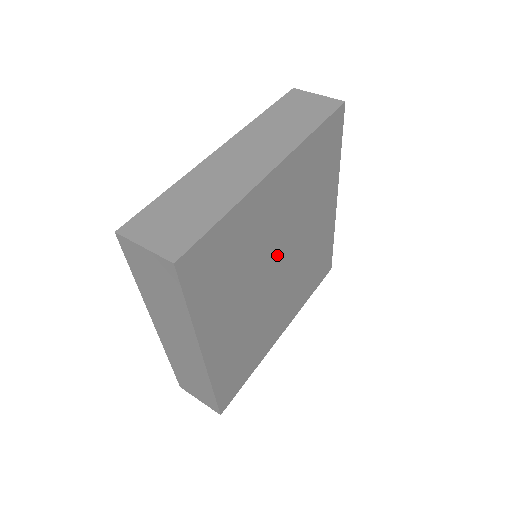
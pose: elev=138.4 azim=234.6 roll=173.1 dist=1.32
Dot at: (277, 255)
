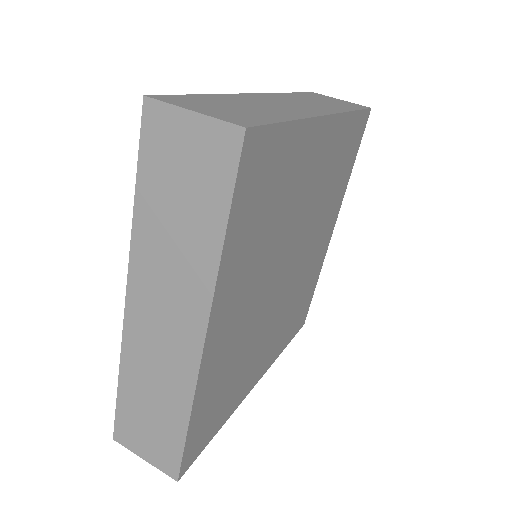
Dot at: (292, 248)
